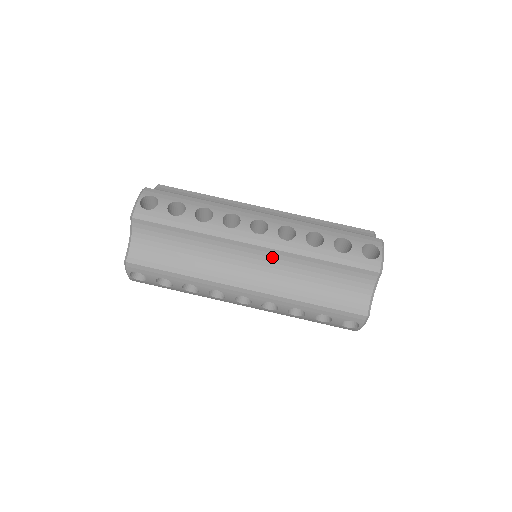
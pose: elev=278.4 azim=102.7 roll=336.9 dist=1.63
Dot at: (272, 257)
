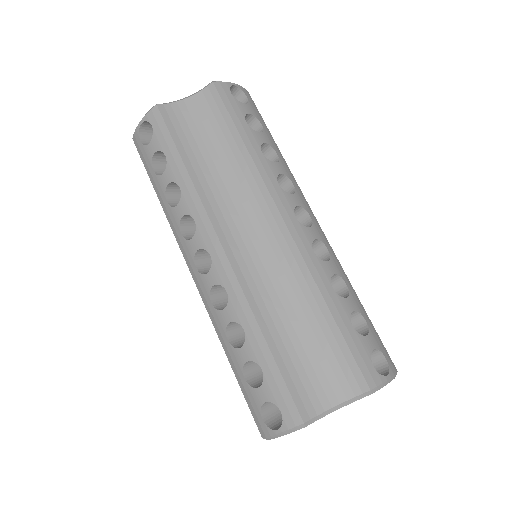
Dot at: (284, 251)
